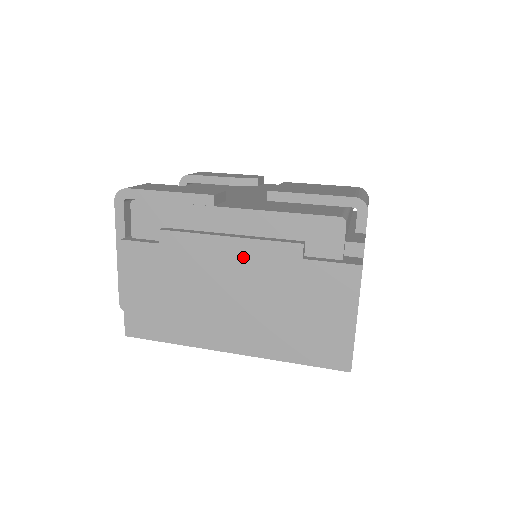
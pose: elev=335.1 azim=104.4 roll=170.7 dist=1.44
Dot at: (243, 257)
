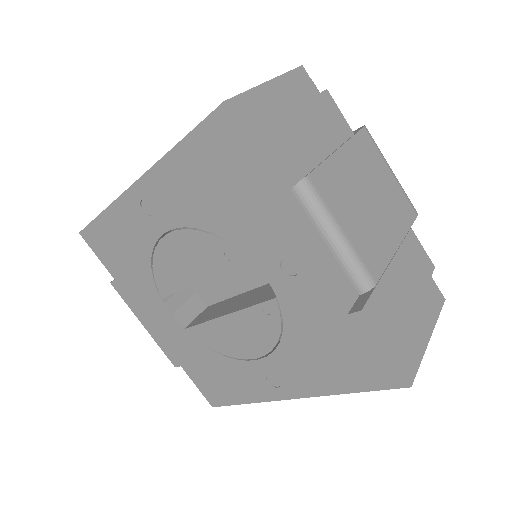
Dot at: occluded
